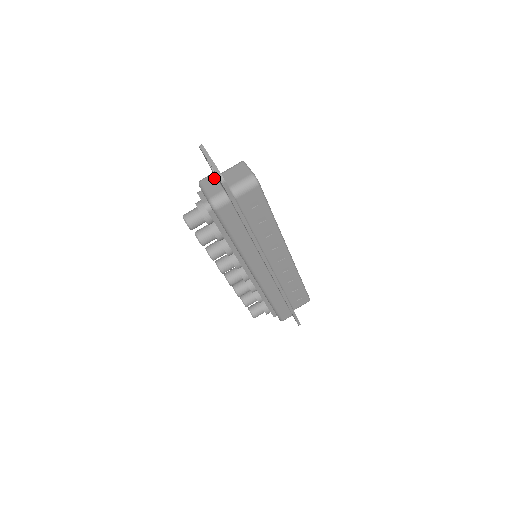
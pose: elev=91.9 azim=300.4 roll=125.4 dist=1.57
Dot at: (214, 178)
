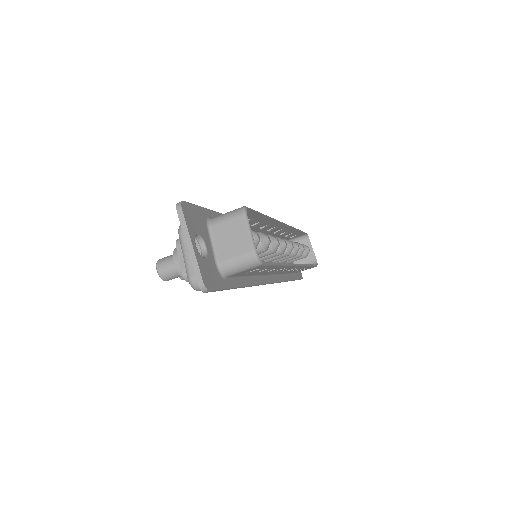
Dot at: occluded
